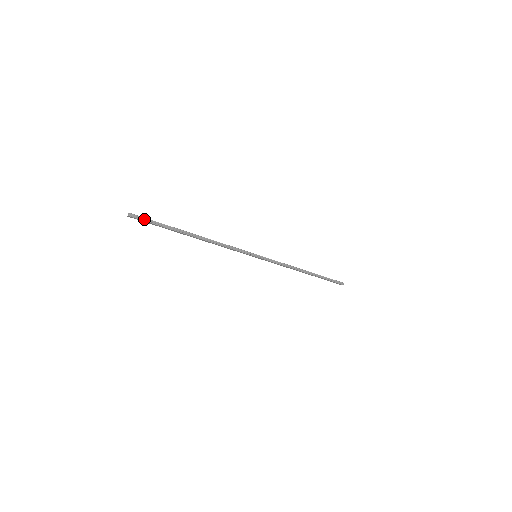
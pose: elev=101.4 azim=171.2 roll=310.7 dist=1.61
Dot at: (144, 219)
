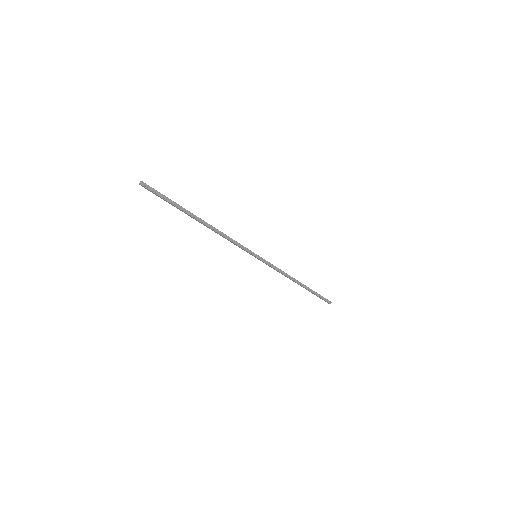
Dot at: (155, 191)
